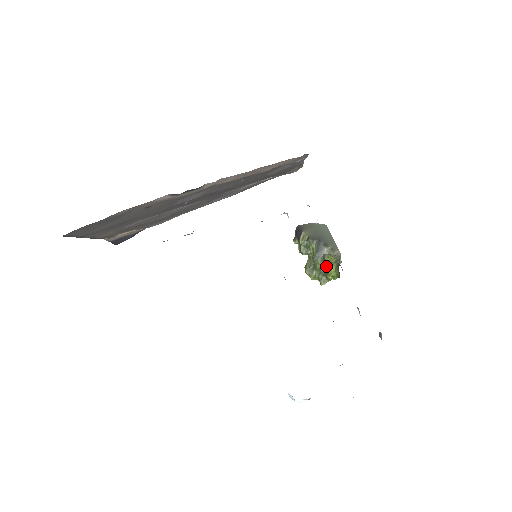
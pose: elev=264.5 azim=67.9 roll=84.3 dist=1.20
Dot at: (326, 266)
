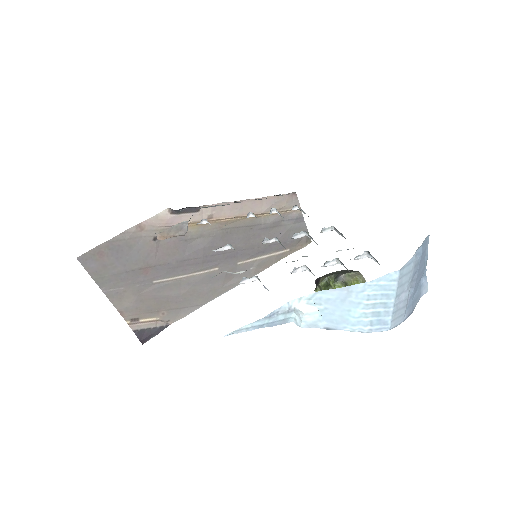
Dot at: occluded
